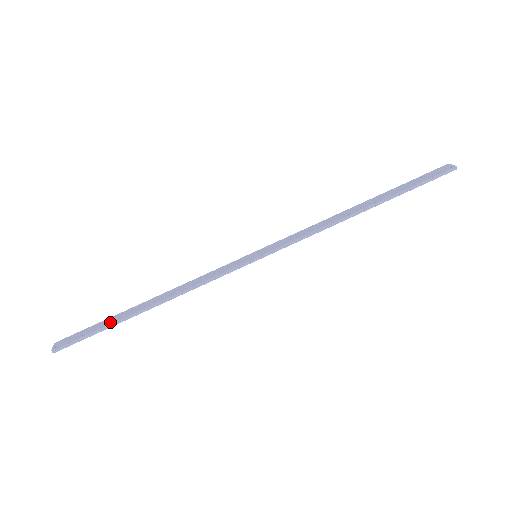
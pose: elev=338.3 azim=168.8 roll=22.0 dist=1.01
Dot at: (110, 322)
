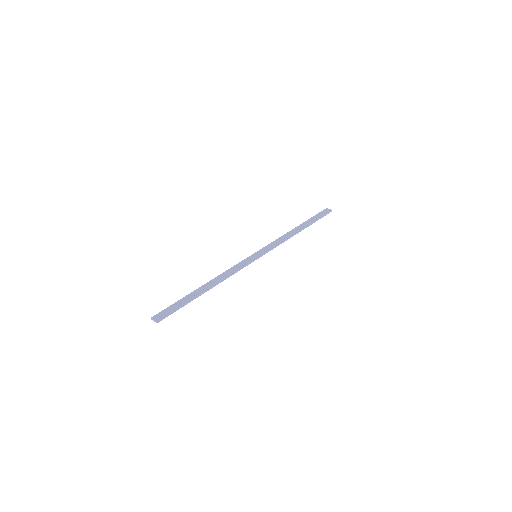
Dot at: (187, 300)
